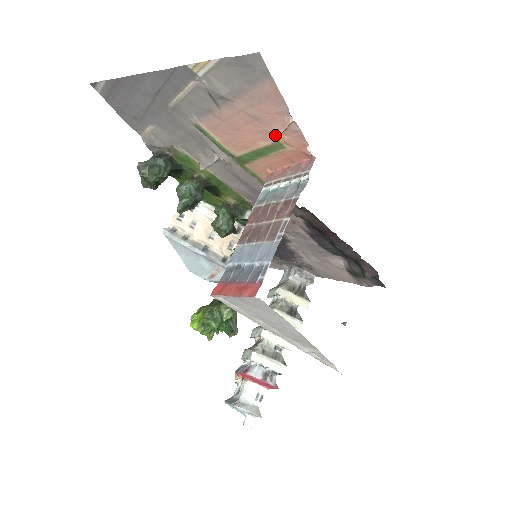
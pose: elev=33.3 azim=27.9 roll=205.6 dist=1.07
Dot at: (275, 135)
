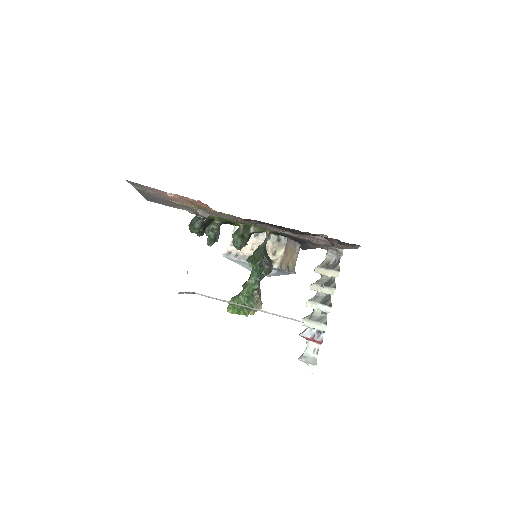
Dot at: (181, 198)
